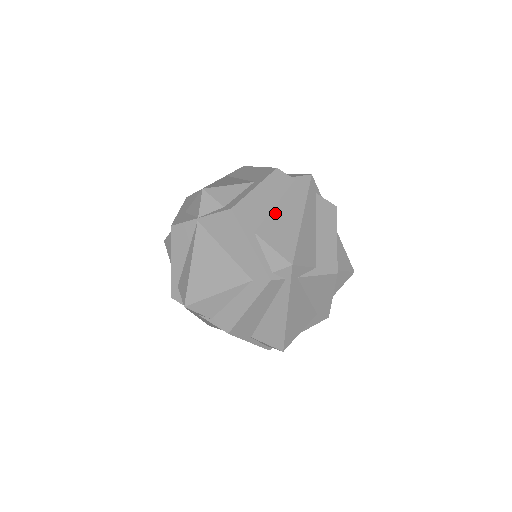
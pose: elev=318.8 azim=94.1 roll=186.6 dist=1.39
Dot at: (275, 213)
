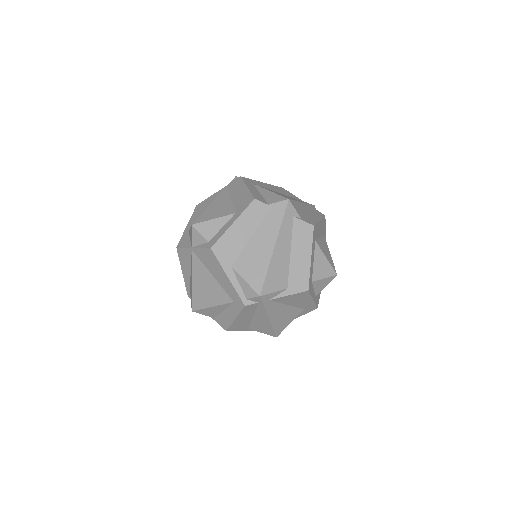
Dot at: (250, 245)
